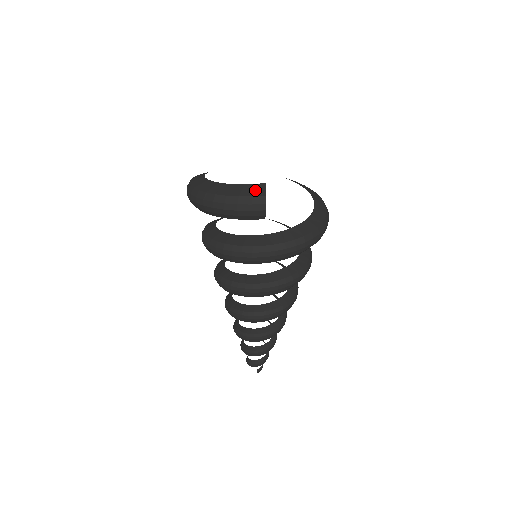
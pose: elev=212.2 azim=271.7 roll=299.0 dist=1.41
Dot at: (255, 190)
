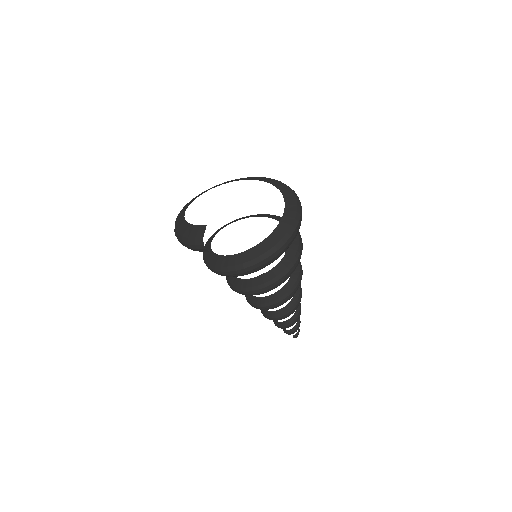
Dot at: (198, 232)
